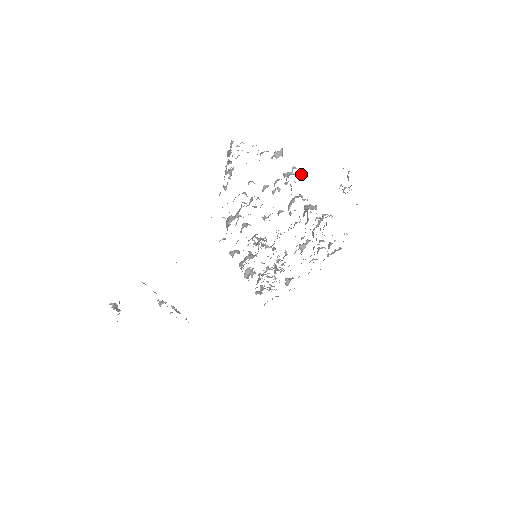
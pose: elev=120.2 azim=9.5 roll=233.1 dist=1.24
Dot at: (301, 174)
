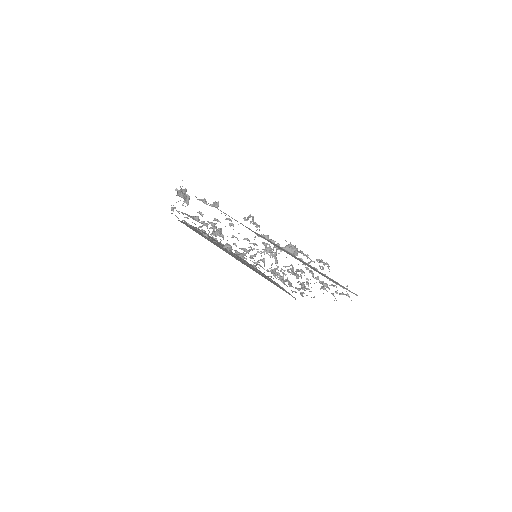
Dot at: occluded
